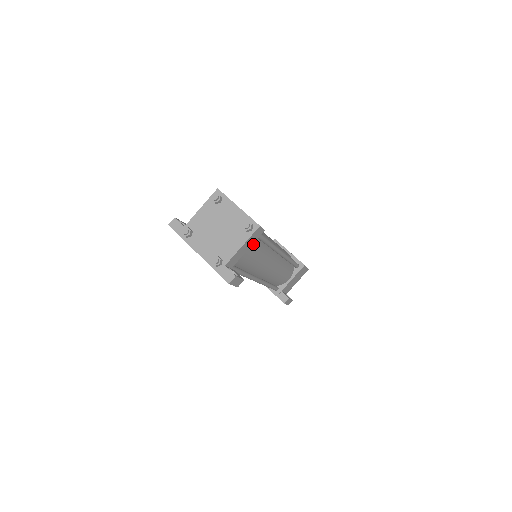
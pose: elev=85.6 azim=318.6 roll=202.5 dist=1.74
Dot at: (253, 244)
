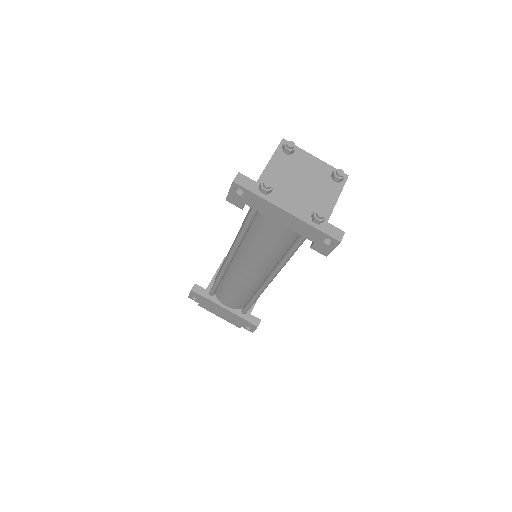
Dot at: occluded
